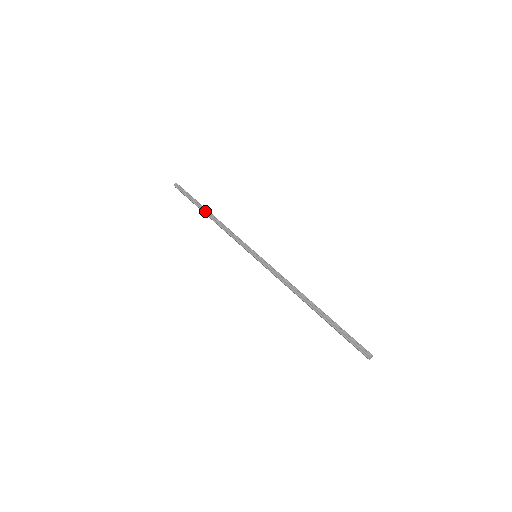
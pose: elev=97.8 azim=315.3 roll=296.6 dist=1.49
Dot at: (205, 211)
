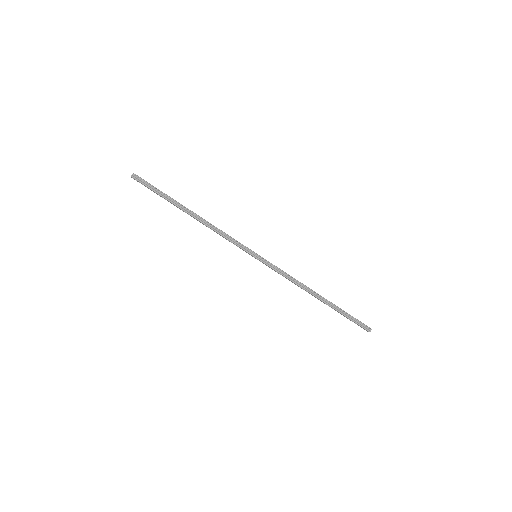
Dot at: (185, 210)
